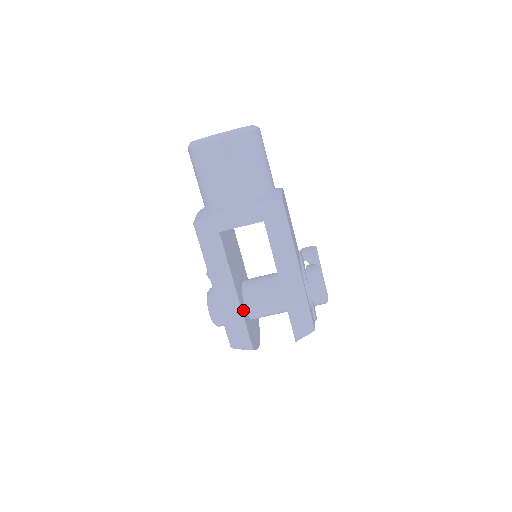
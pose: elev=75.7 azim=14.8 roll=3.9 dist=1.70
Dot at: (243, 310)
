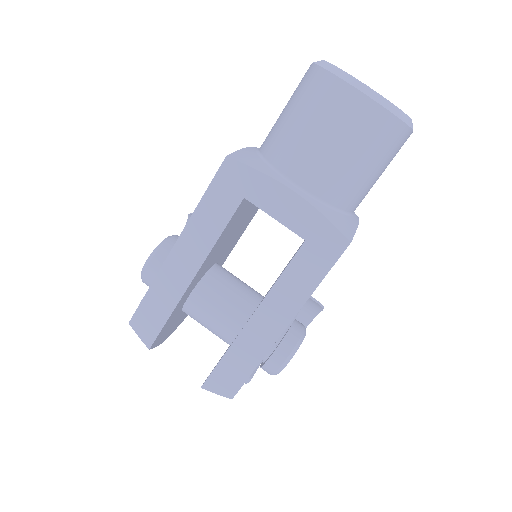
Dot at: (182, 300)
